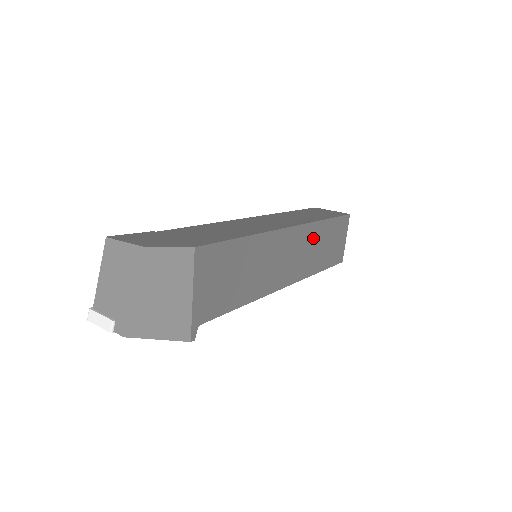
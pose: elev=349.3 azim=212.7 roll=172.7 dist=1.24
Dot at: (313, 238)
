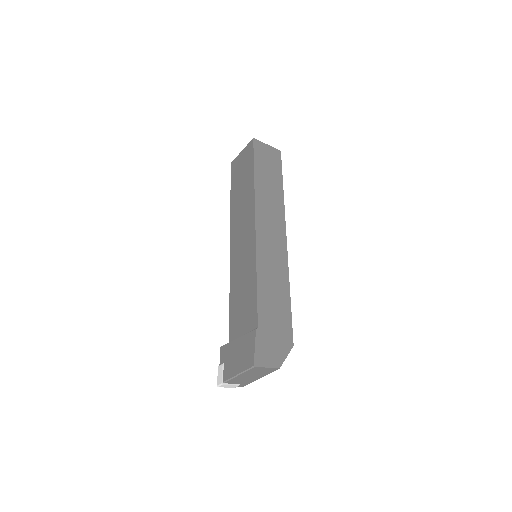
Dot at: occluded
